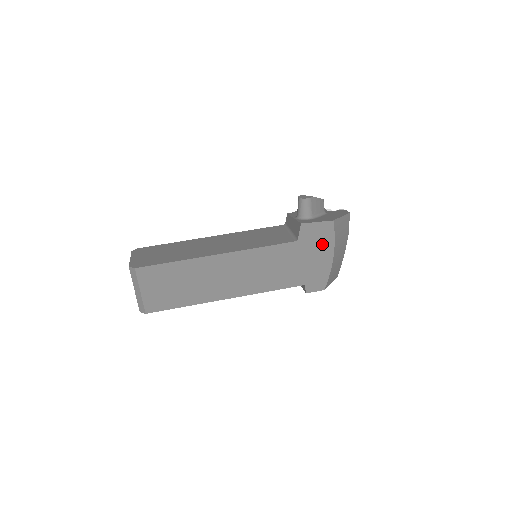
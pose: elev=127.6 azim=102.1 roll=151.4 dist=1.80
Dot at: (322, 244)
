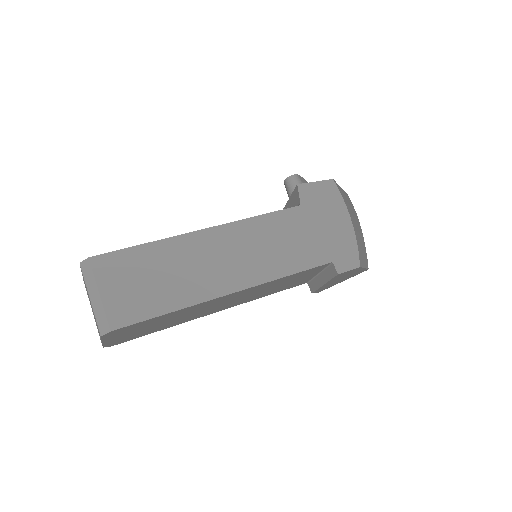
Dot at: (331, 207)
